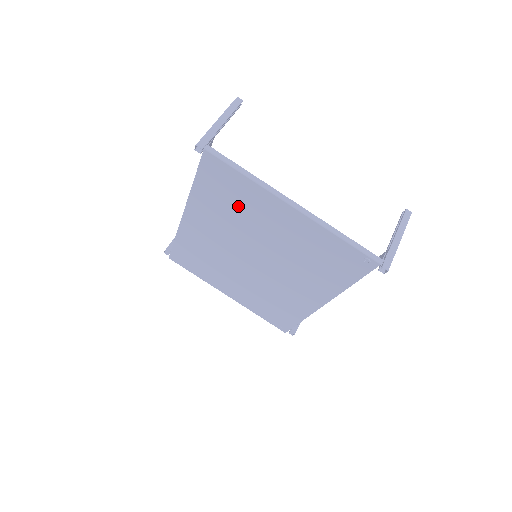
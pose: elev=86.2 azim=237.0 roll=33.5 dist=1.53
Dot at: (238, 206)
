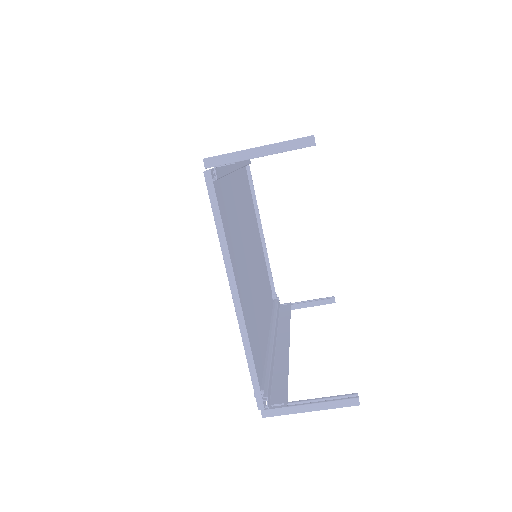
Dot at: (229, 229)
